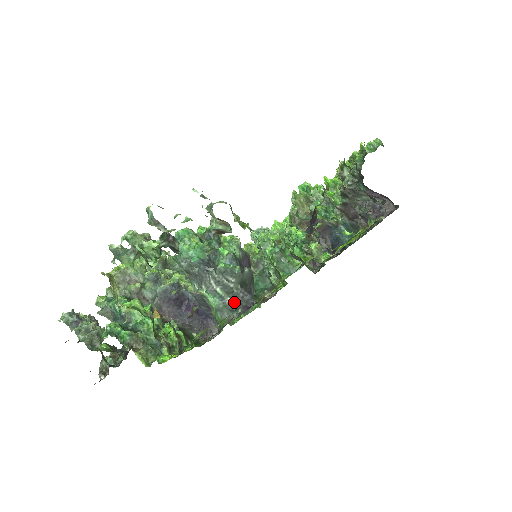
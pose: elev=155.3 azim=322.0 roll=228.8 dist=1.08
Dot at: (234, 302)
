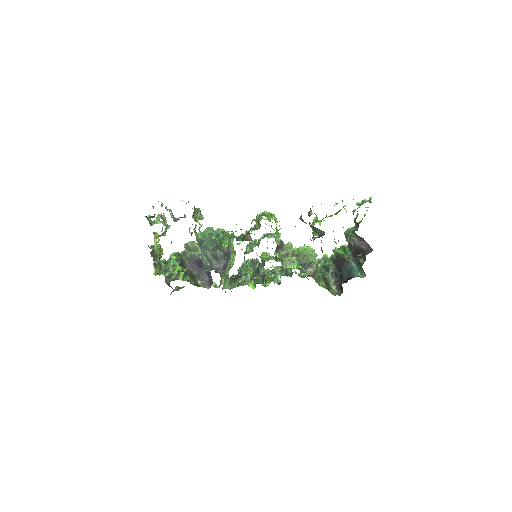
Dot at: (210, 266)
